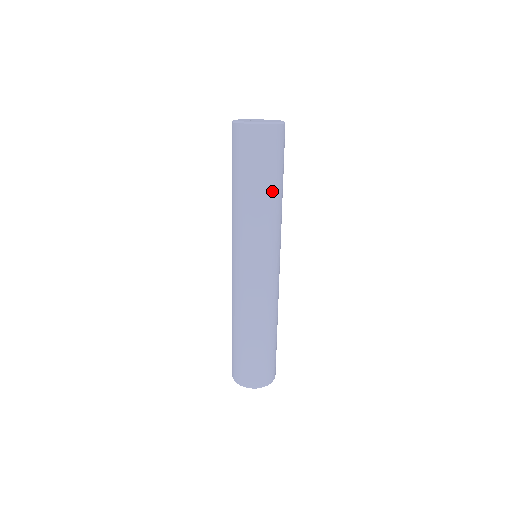
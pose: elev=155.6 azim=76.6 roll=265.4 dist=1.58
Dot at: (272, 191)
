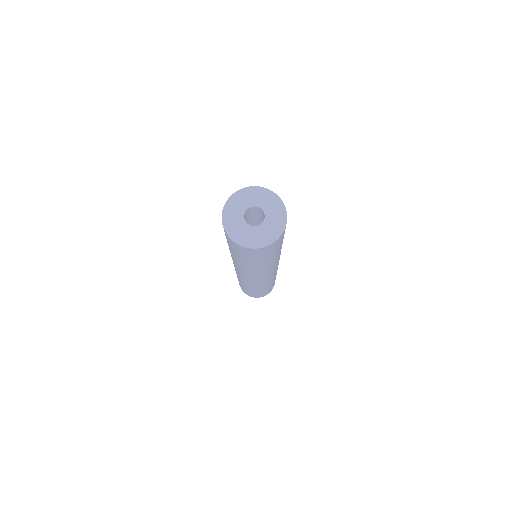
Dot at: occluded
